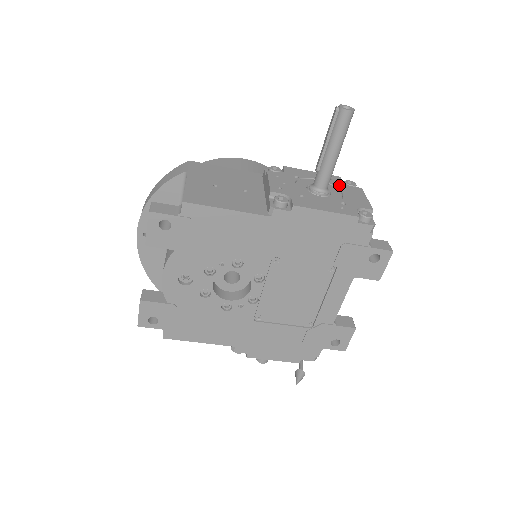
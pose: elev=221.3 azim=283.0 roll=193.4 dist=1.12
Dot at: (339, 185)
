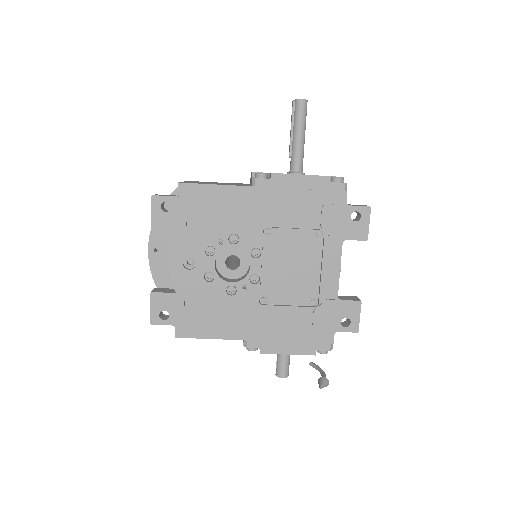
Dot at: occluded
